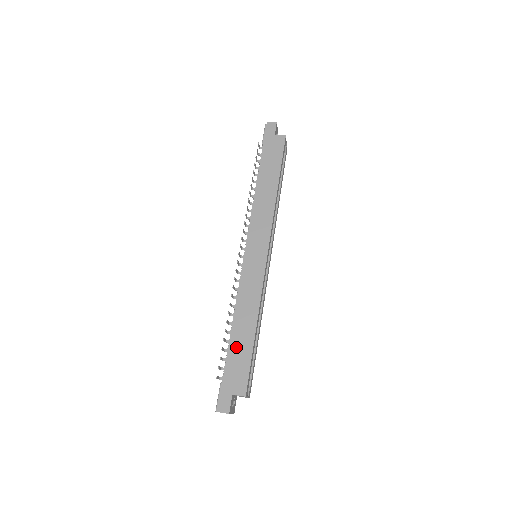
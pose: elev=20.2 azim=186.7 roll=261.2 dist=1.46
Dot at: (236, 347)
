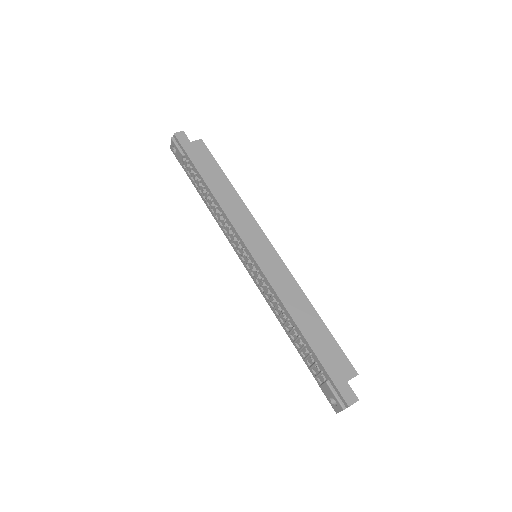
Dot at: (315, 339)
